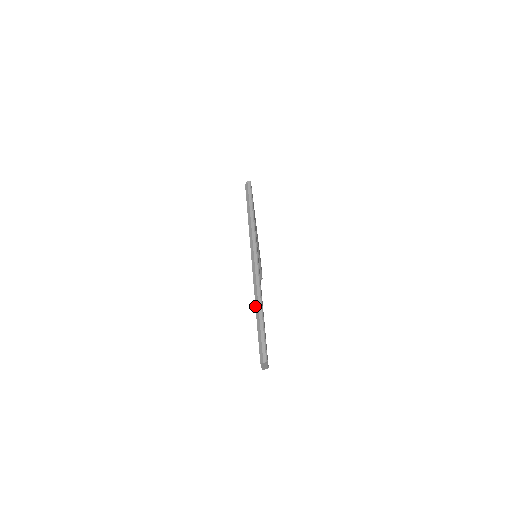
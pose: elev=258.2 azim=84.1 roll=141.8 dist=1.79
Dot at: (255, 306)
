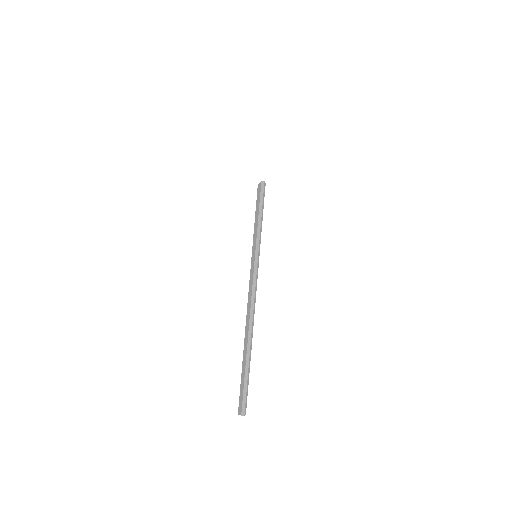
Dot at: occluded
